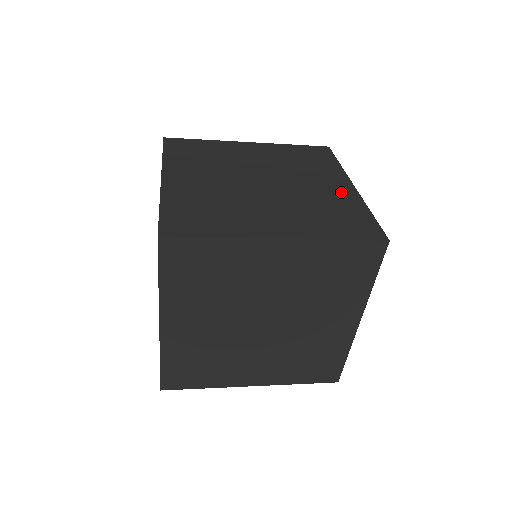
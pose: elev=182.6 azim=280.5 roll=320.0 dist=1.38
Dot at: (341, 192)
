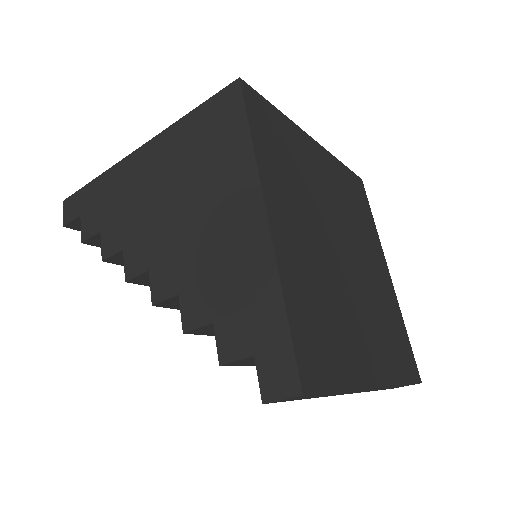
Dot at: occluded
